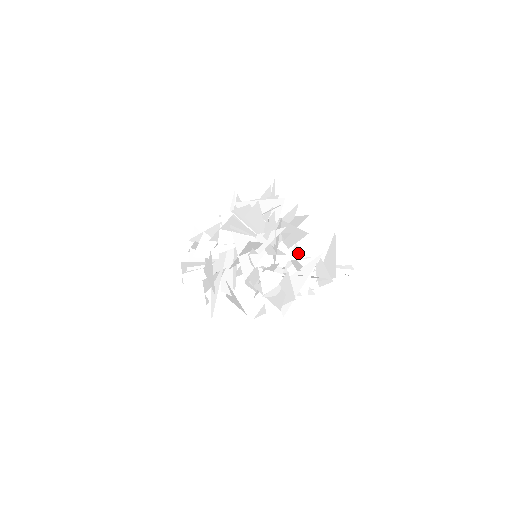
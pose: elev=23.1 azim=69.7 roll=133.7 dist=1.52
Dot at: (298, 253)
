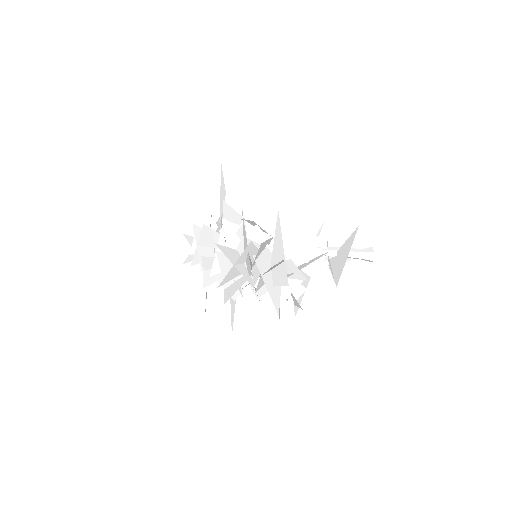
Dot at: (292, 275)
